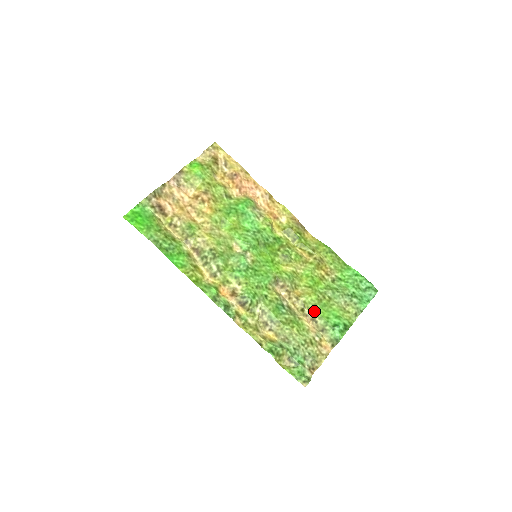
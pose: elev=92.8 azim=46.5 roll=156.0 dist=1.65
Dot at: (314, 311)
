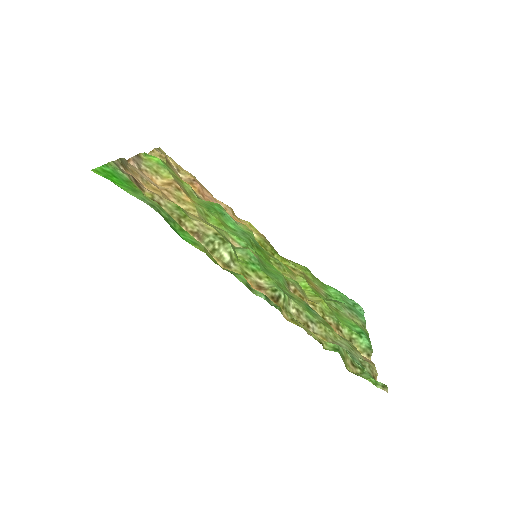
Dot at: (335, 318)
